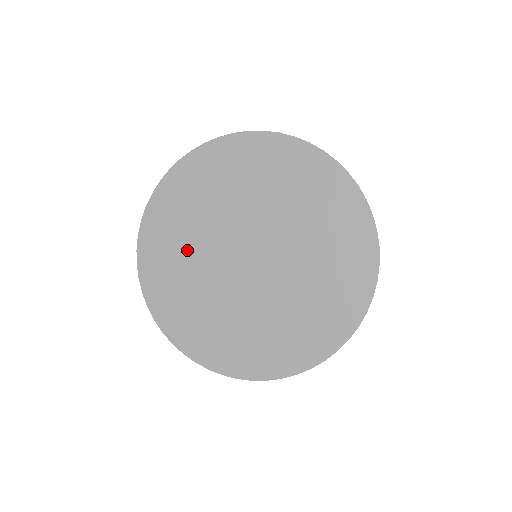
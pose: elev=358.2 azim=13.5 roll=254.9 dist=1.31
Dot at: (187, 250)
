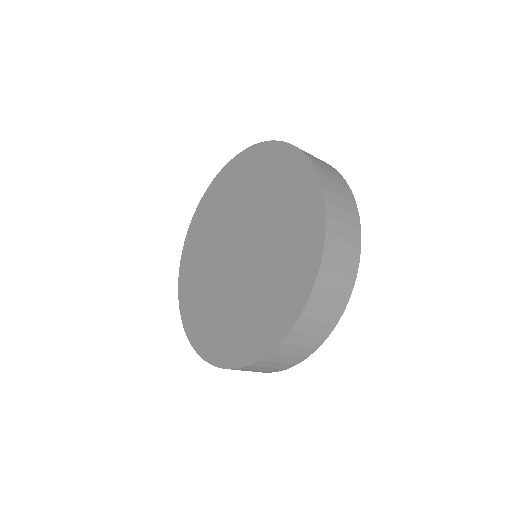
Dot at: (203, 275)
